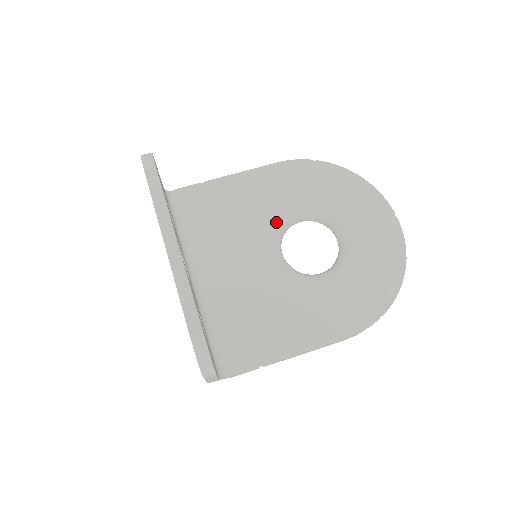
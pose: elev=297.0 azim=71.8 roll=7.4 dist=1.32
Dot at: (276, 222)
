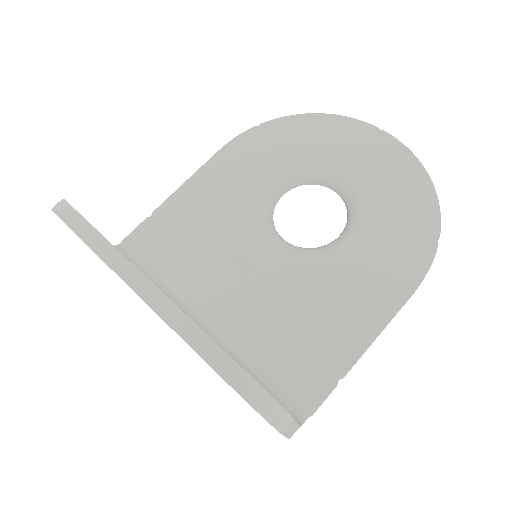
Dot at: (256, 209)
